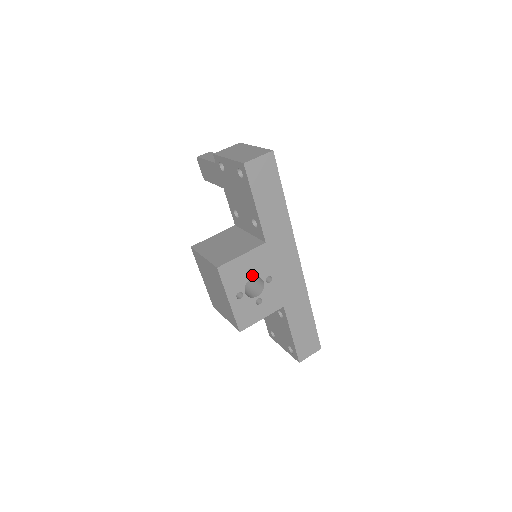
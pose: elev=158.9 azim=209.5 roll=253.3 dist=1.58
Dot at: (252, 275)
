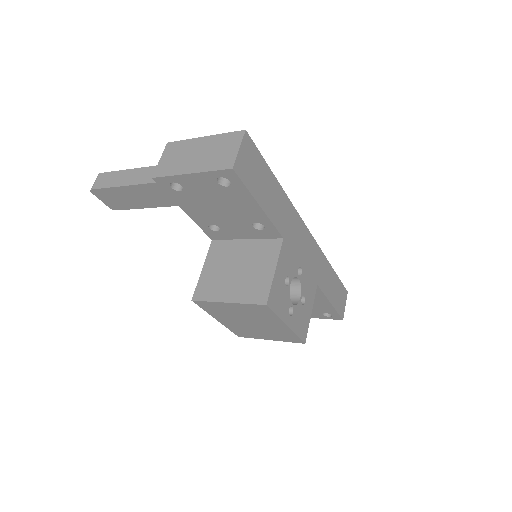
Dot at: (289, 281)
